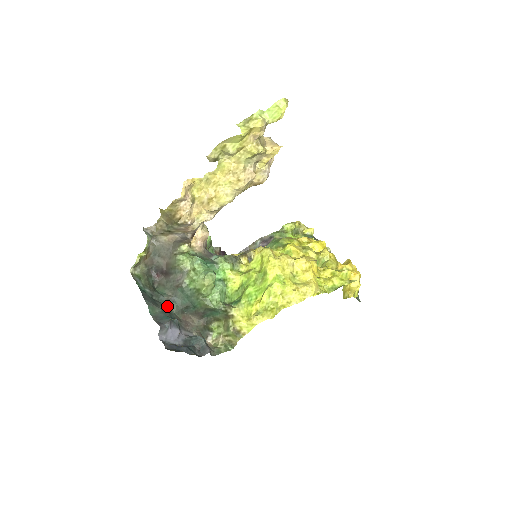
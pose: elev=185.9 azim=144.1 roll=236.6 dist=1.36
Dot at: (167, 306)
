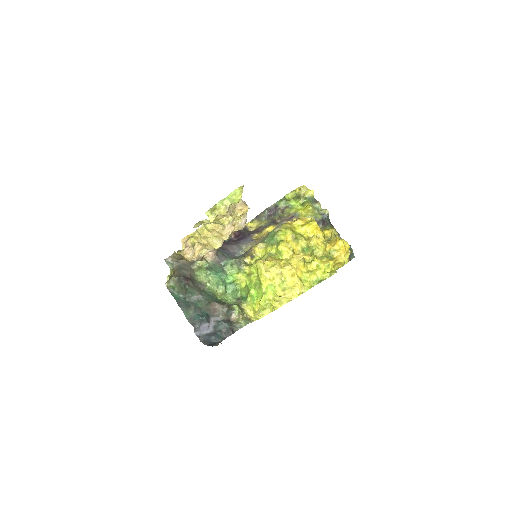
Dot at: (197, 303)
